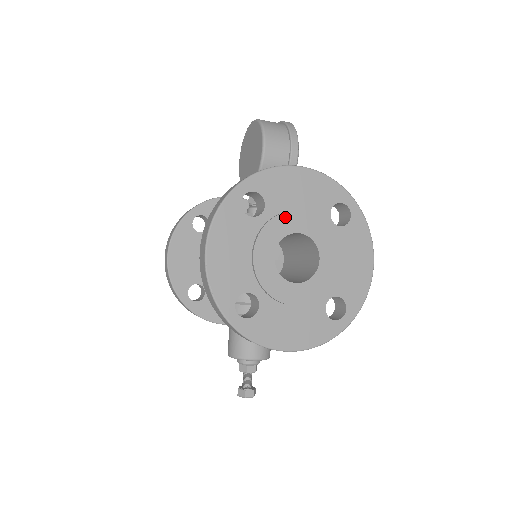
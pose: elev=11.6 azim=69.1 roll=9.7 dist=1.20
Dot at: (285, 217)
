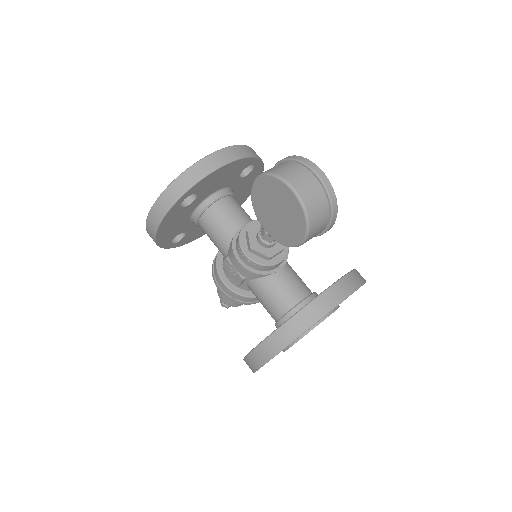
Dot at: occluded
